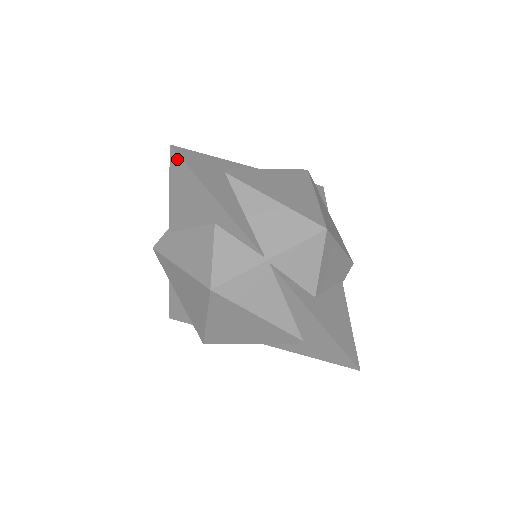
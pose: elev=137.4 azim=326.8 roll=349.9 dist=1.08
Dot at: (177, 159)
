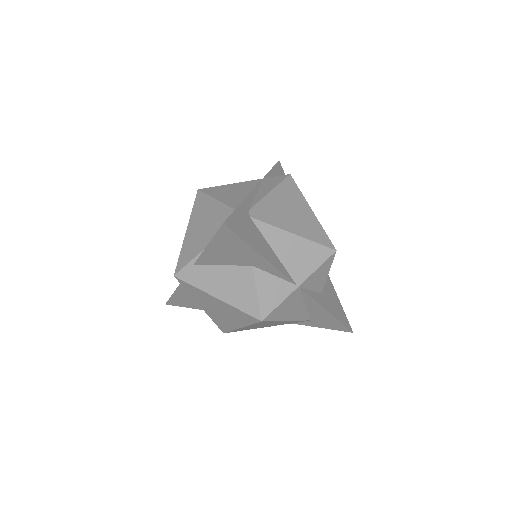
Dot at: (228, 231)
